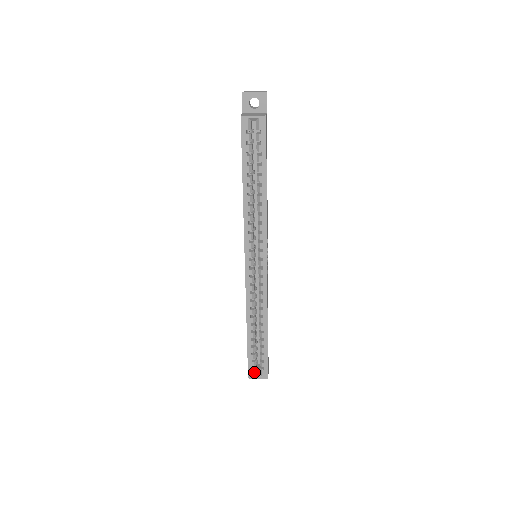
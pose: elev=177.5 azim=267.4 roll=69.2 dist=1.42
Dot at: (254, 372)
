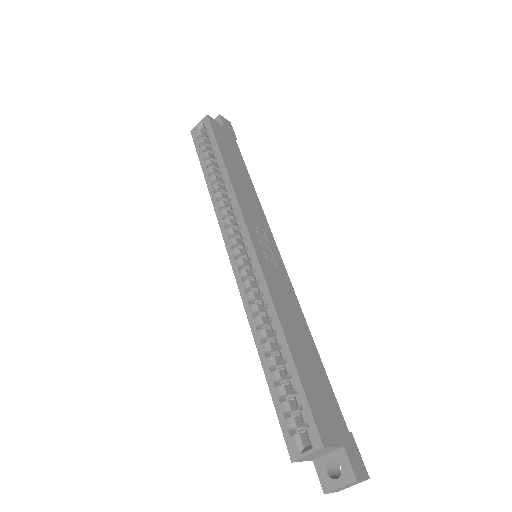
Dot at: (297, 443)
